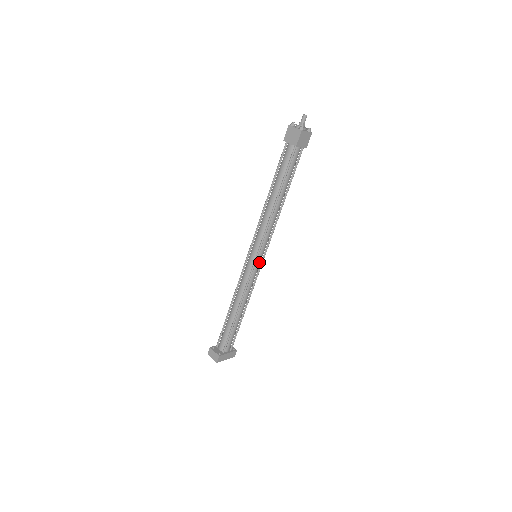
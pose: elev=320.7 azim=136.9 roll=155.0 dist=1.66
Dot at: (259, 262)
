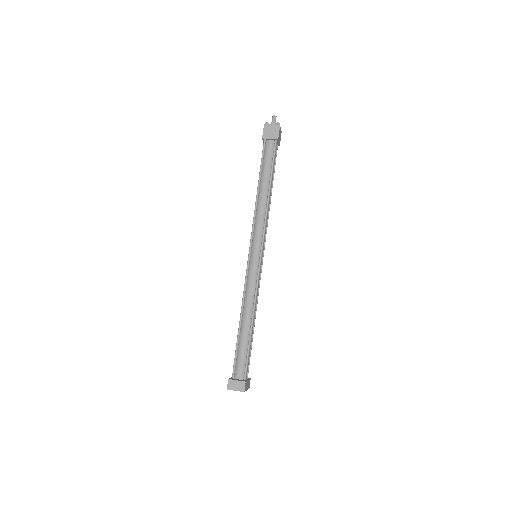
Dot at: (261, 261)
